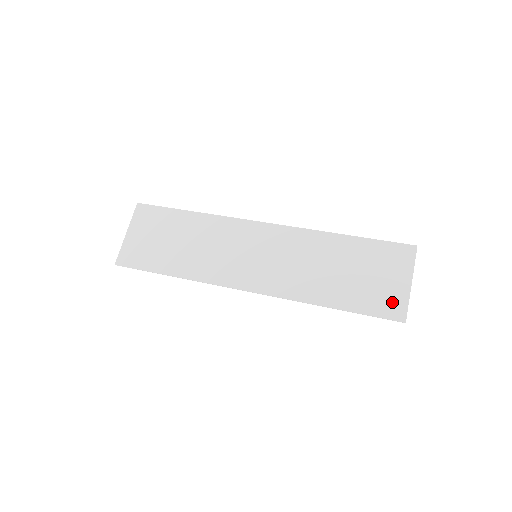
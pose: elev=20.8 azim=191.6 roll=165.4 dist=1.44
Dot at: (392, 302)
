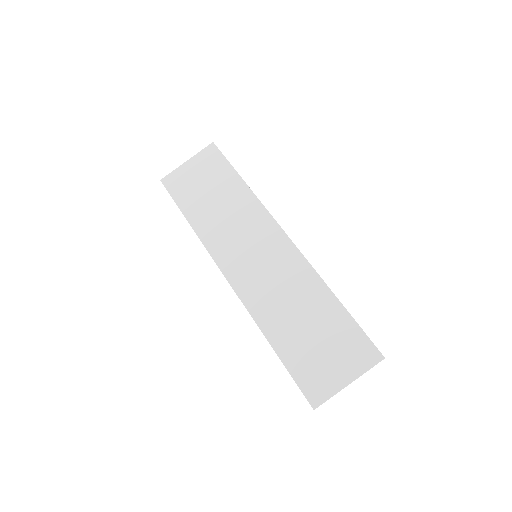
Dot at: (320, 384)
